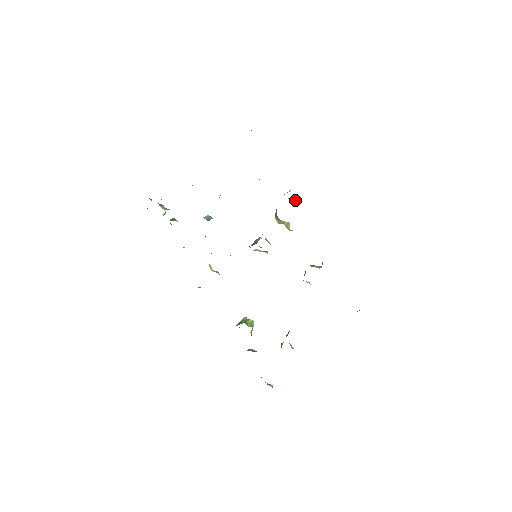
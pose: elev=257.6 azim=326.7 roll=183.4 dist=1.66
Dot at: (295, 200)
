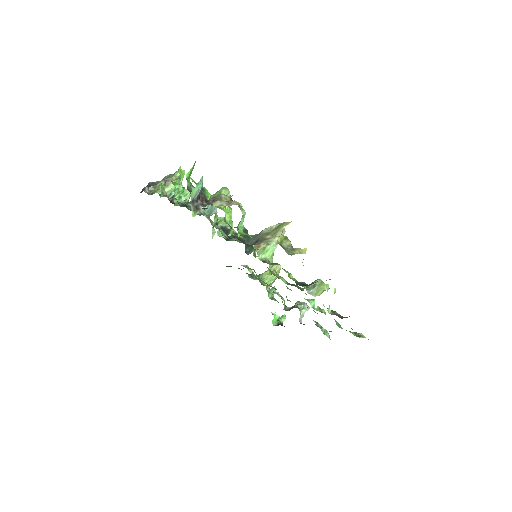
Dot at: occluded
